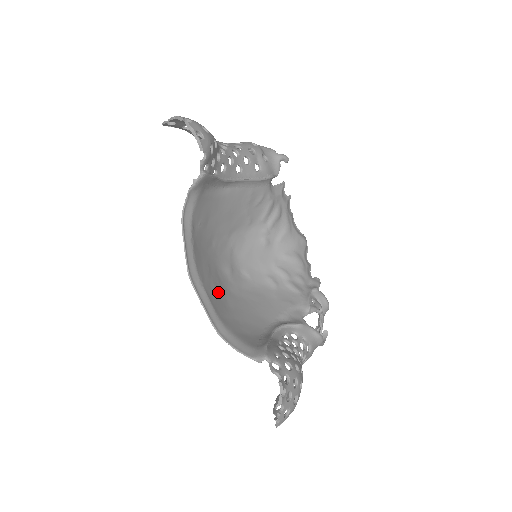
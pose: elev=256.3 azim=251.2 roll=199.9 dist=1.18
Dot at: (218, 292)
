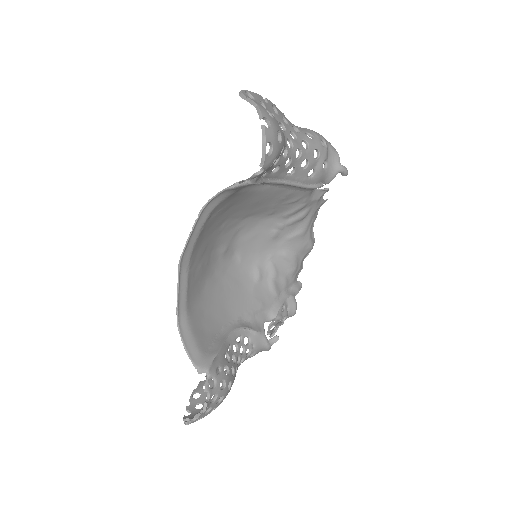
Dot at: (201, 275)
